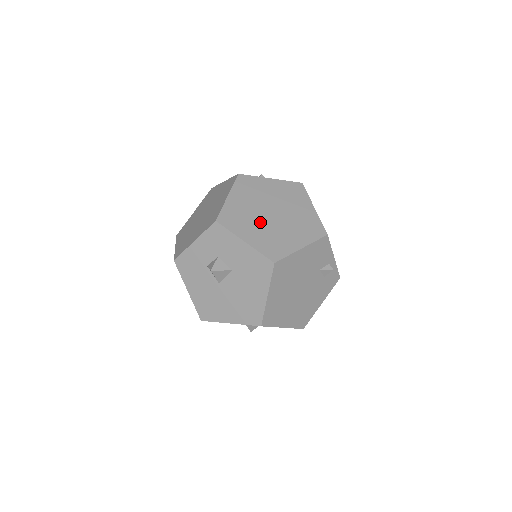
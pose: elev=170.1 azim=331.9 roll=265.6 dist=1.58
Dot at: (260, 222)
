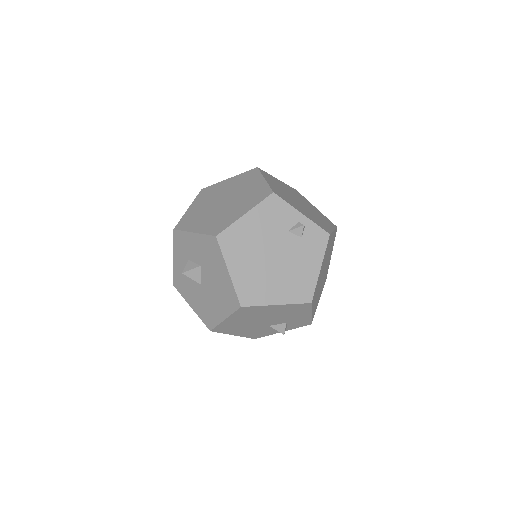
Dot at: (211, 213)
